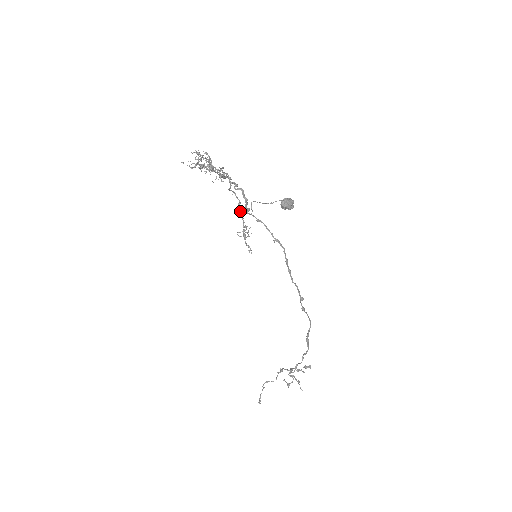
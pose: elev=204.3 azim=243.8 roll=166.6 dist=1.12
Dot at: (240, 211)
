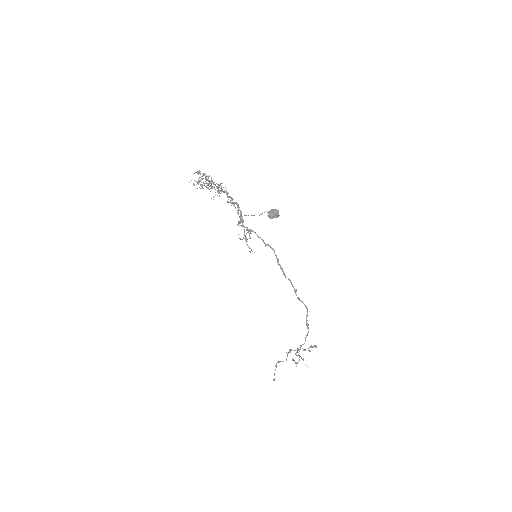
Dot at: occluded
